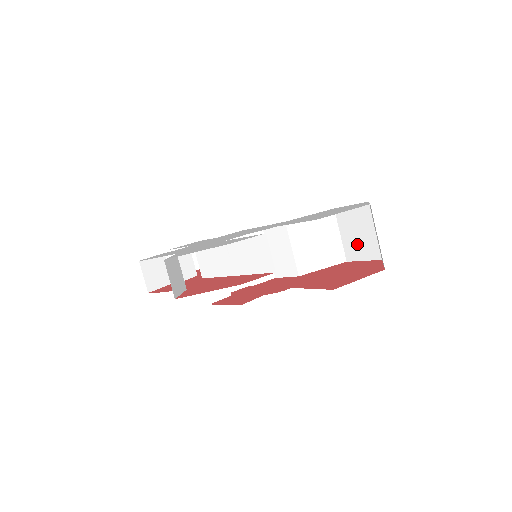
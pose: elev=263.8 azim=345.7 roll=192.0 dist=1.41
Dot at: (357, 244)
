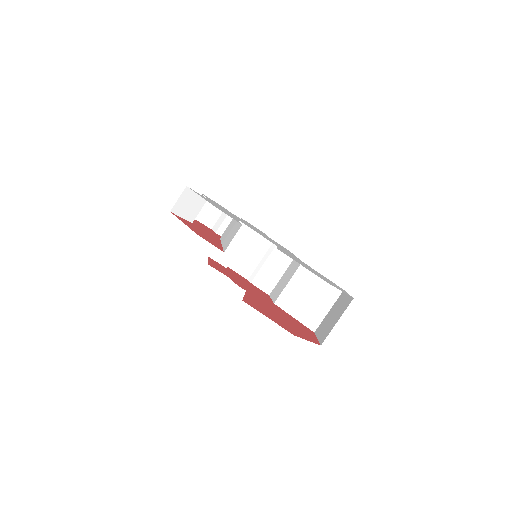
Dot at: (326, 324)
